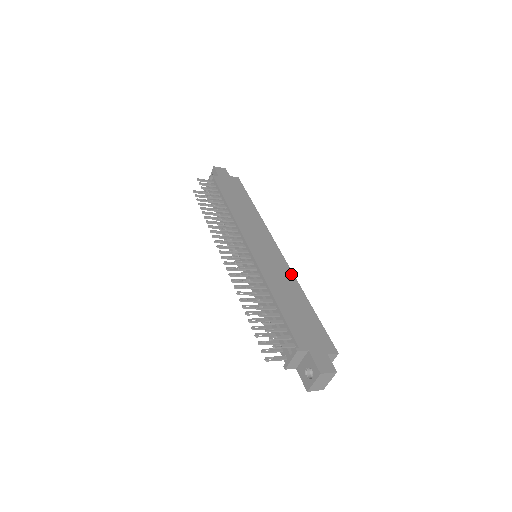
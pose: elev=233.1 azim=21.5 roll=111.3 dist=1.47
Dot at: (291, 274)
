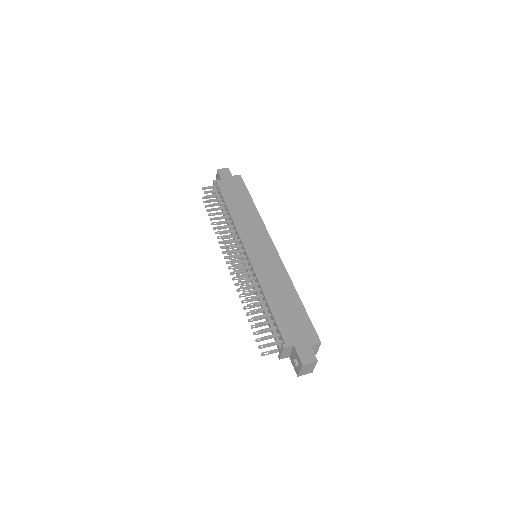
Dot at: (284, 271)
